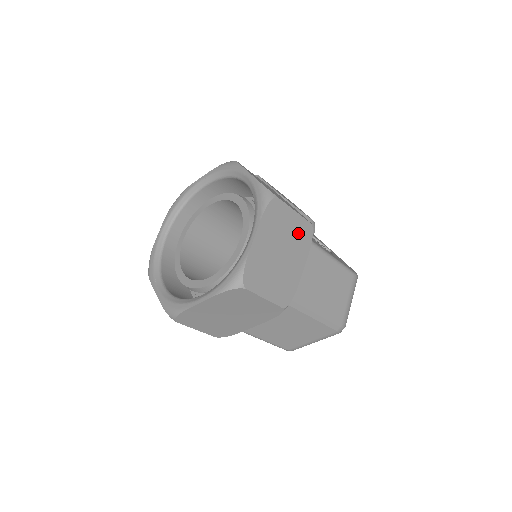
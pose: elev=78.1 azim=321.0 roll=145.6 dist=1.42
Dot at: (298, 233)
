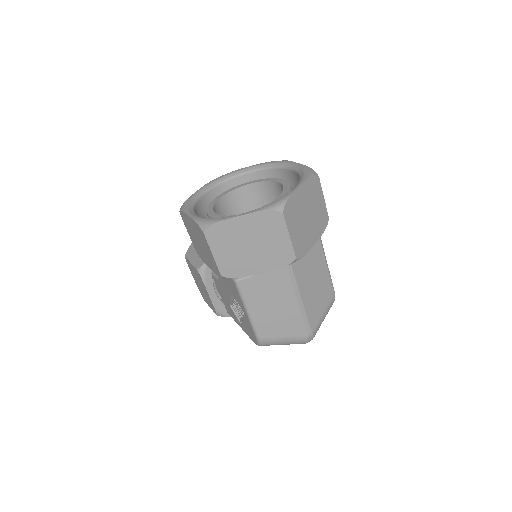
Dot at: (320, 214)
